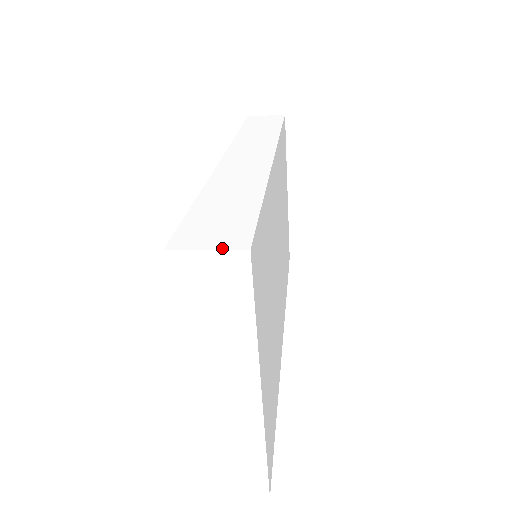
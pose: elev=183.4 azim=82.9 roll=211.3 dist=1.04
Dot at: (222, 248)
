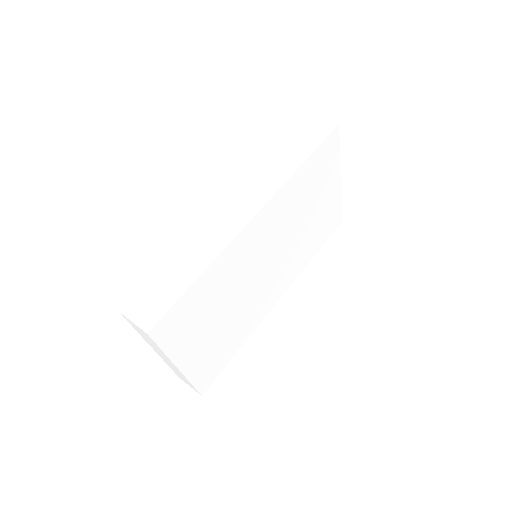
Dot at: (139, 325)
